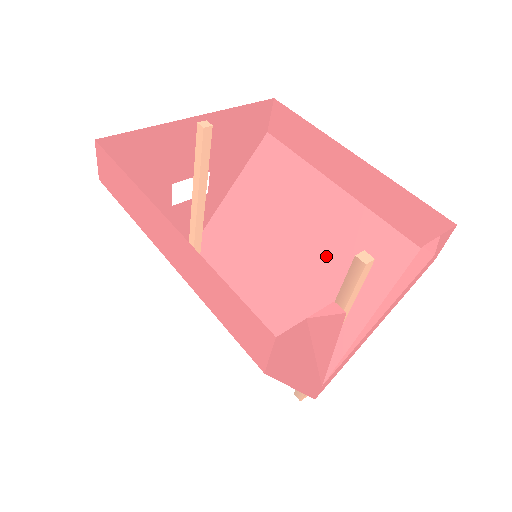
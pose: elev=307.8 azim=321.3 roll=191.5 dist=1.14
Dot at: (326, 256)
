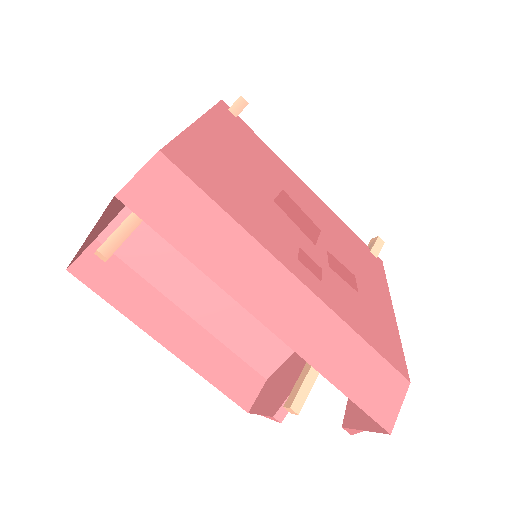
Dot at: (330, 263)
